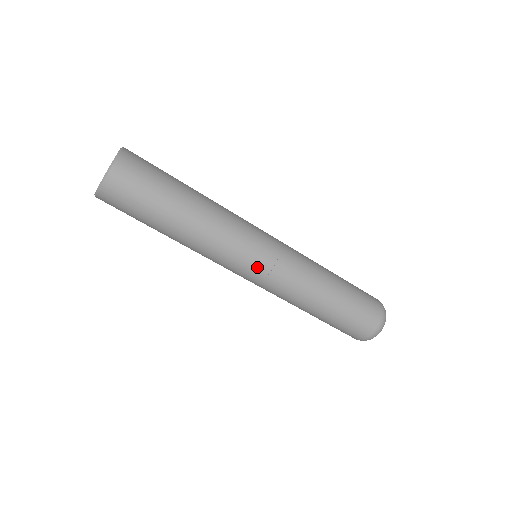
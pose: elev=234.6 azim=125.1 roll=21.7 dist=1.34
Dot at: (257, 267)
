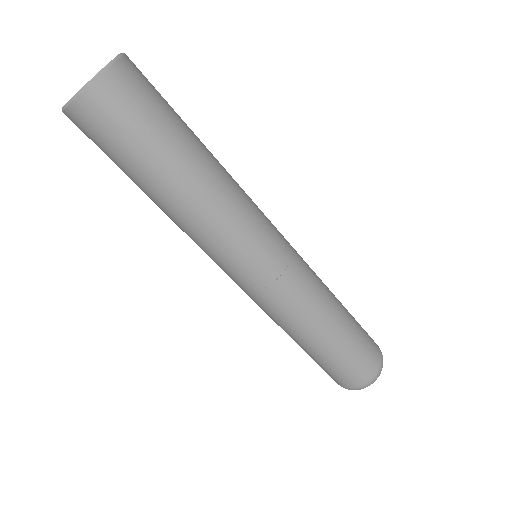
Dot at: (260, 270)
